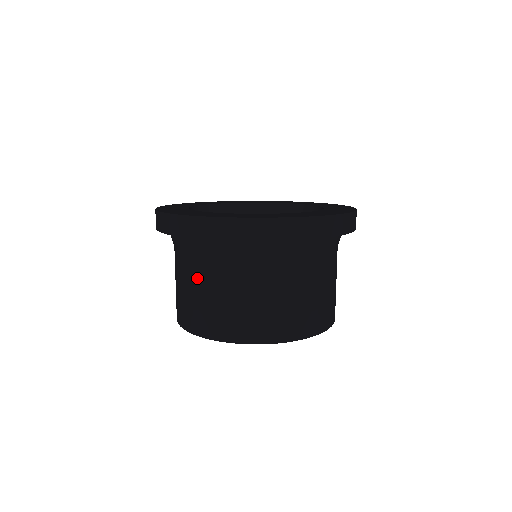
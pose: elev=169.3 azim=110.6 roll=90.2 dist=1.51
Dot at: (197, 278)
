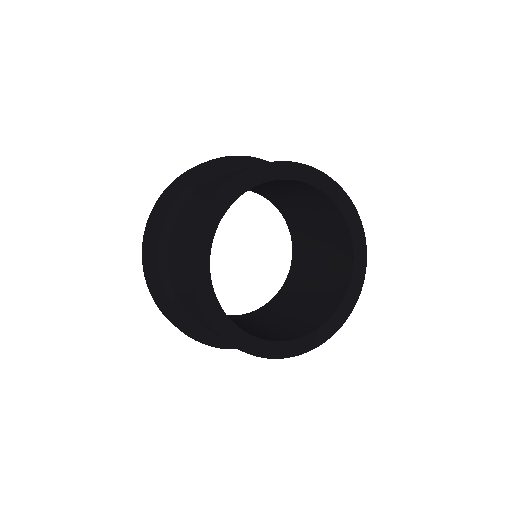
Dot at: (200, 192)
